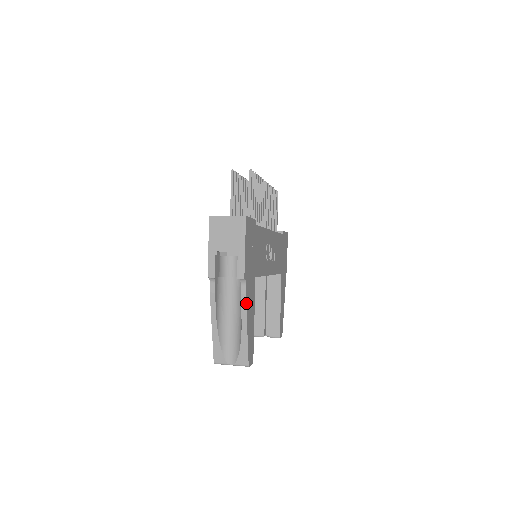
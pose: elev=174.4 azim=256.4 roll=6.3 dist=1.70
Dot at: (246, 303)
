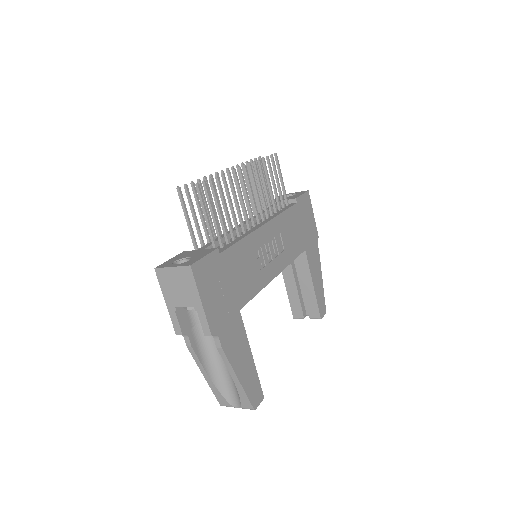
Dot at: (226, 356)
